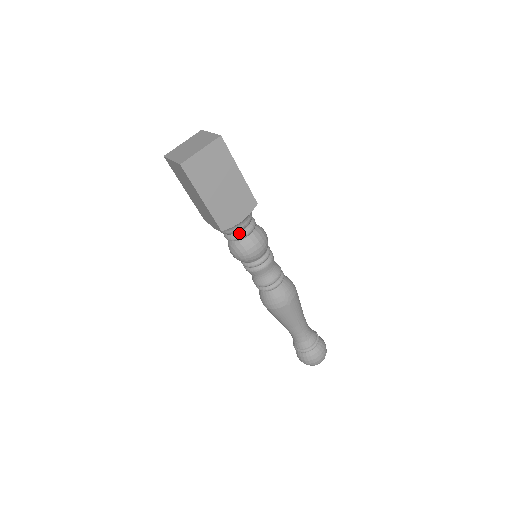
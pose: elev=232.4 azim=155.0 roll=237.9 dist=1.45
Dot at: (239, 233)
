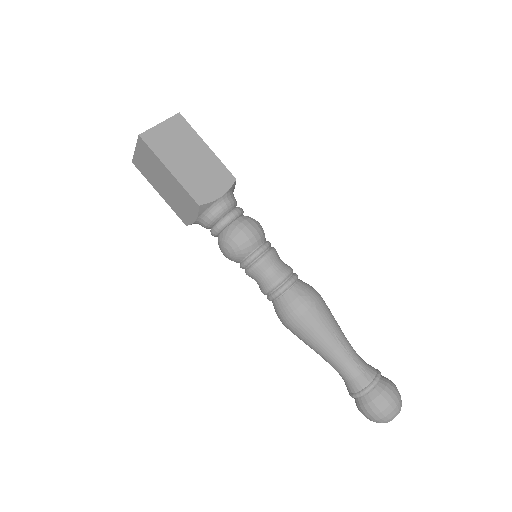
Dot at: (224, 216)
